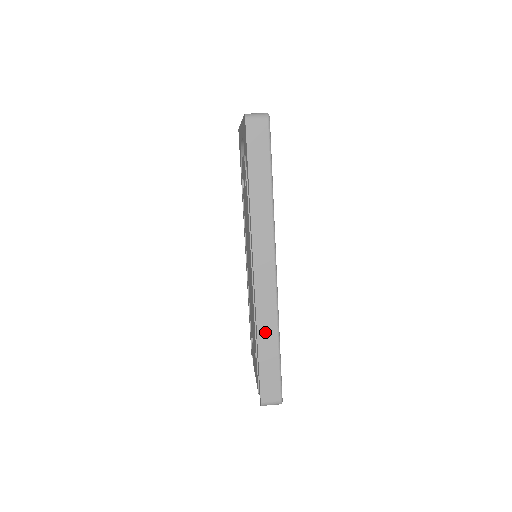
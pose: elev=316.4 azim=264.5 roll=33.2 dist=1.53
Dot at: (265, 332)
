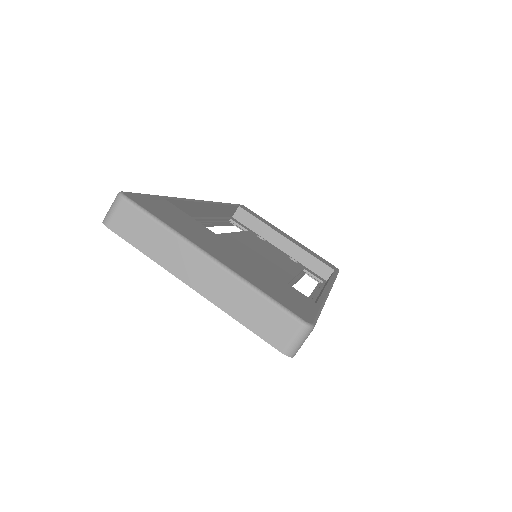
Dot at: occluded
